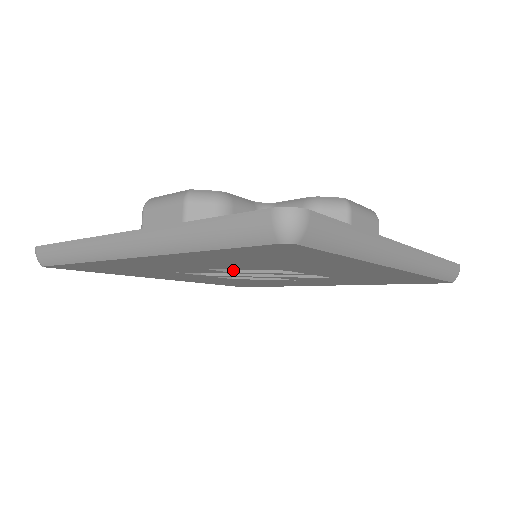
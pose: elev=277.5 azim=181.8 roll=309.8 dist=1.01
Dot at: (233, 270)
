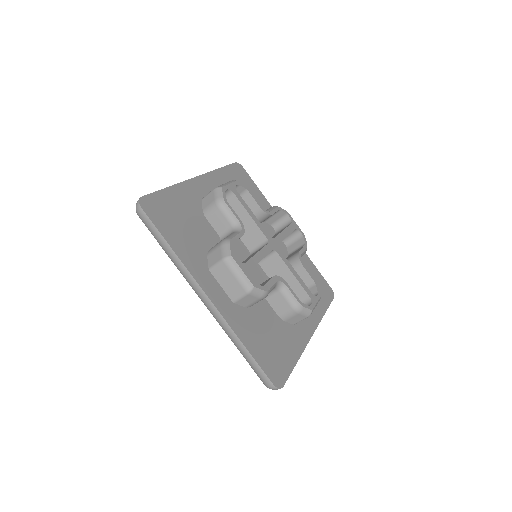
Dot at: occluded
